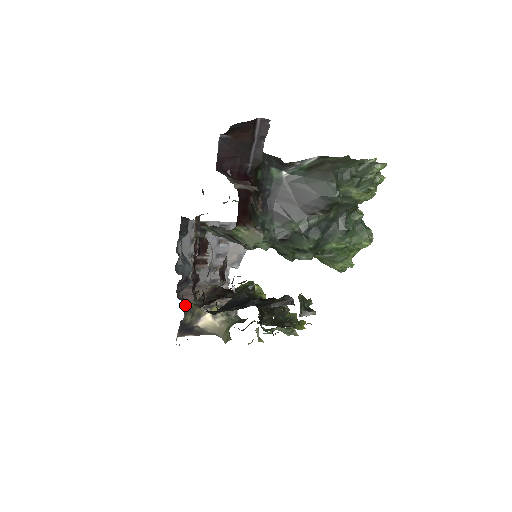
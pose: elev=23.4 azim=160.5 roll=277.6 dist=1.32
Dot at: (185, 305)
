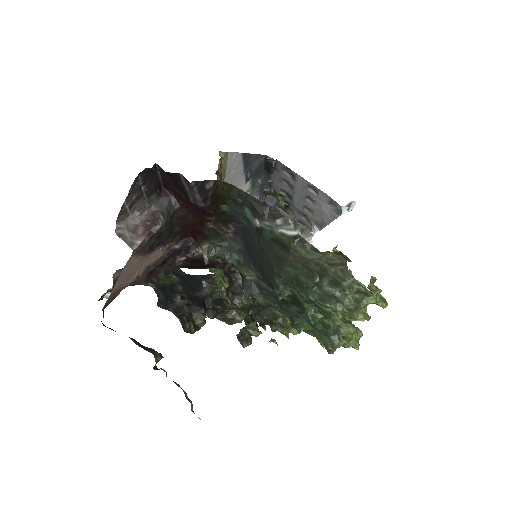
Dot at: occluded
